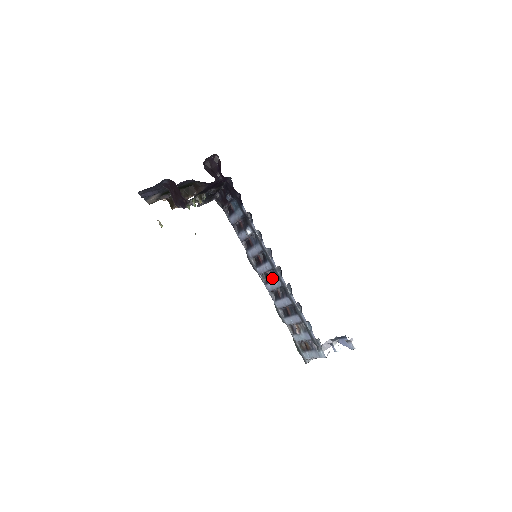
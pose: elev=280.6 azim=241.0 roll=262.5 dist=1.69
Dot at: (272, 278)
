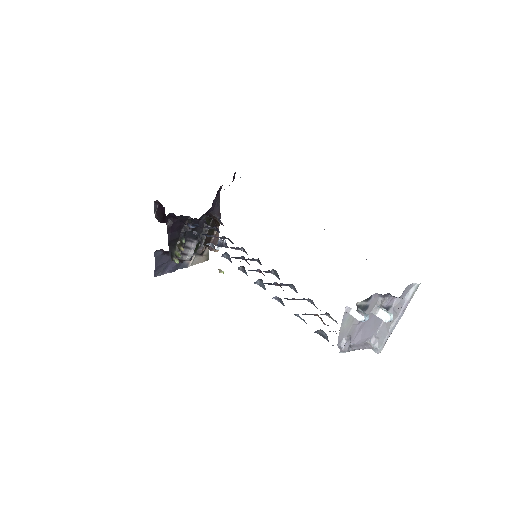
Dot at: occluded
